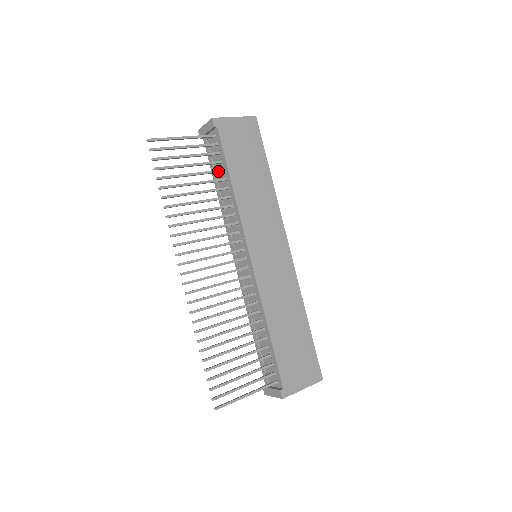
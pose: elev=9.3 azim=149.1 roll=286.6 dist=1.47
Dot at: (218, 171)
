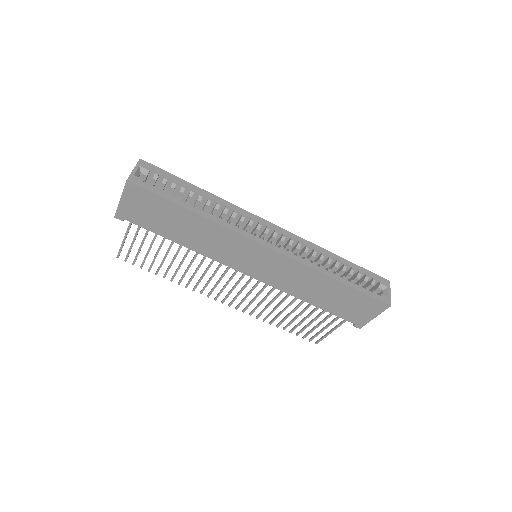
Dot at: (165, 238)
